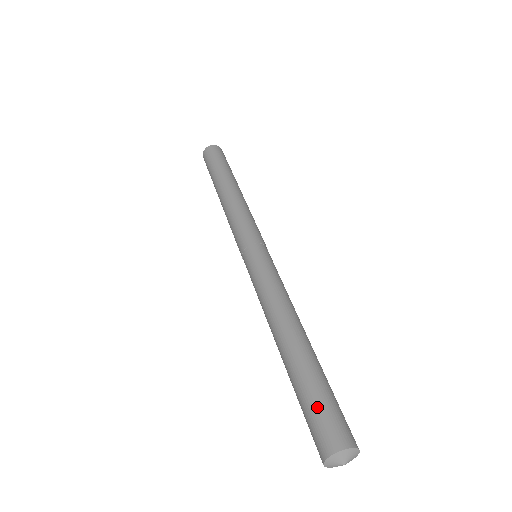
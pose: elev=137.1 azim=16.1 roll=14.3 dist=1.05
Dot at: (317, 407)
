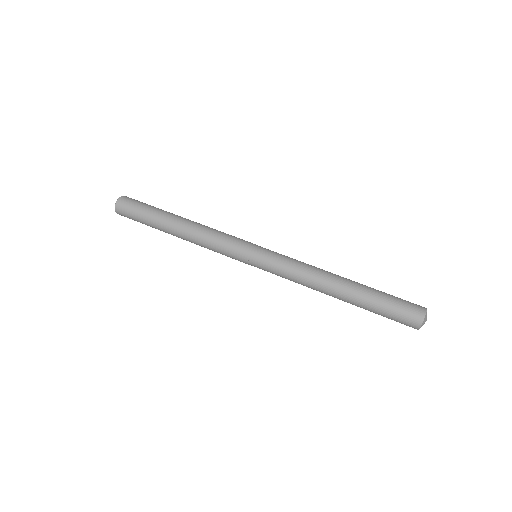
Dot at: (392, 313)
